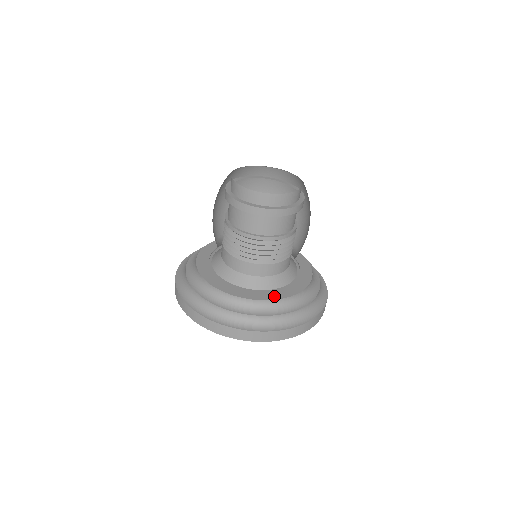
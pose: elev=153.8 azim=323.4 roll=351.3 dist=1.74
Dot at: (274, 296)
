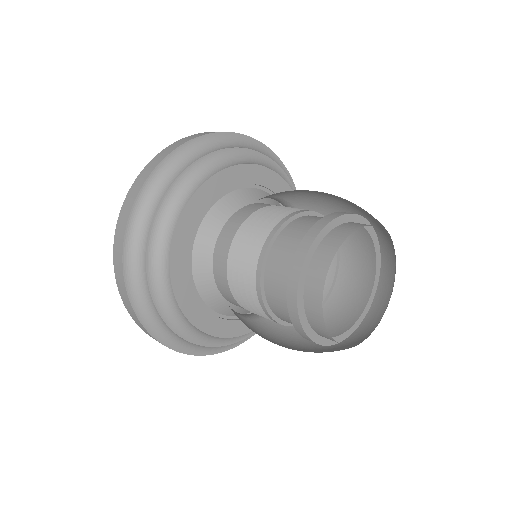
Dot at: occluded
